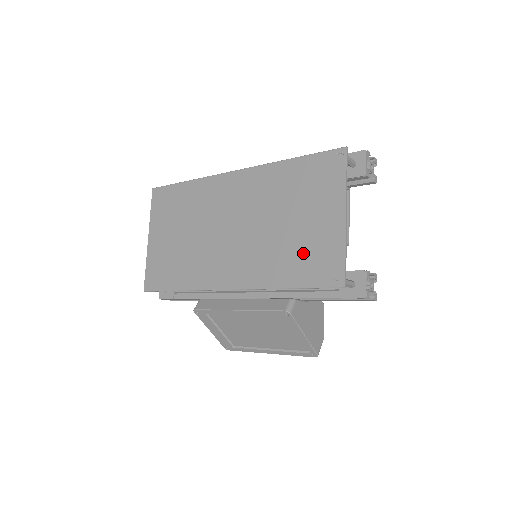
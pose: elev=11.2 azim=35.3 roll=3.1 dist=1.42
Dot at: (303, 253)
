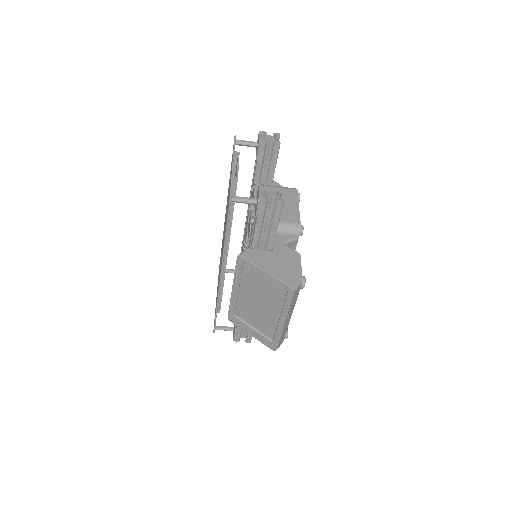
Dot at: occluded
